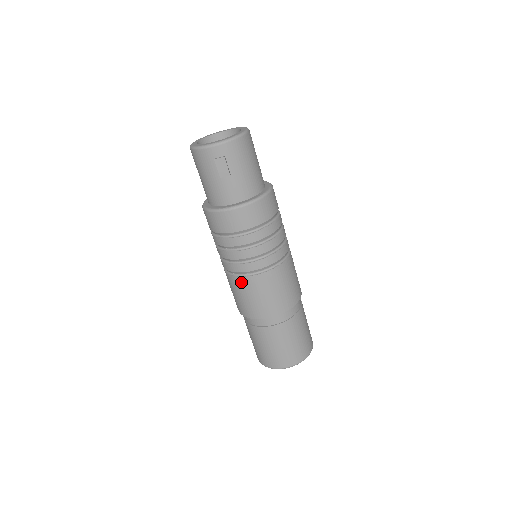
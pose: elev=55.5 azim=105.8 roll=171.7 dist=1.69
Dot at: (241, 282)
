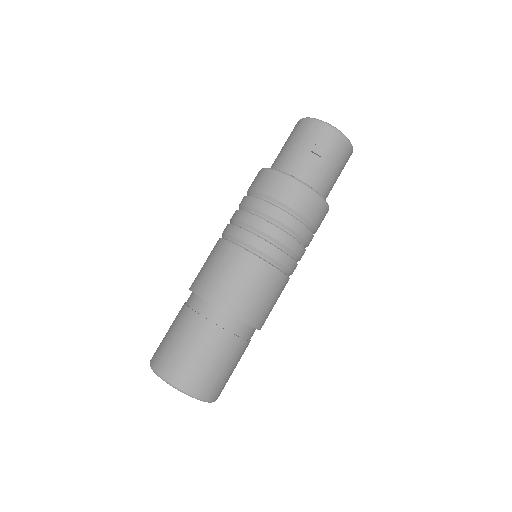
Dot at: (235, 253)
